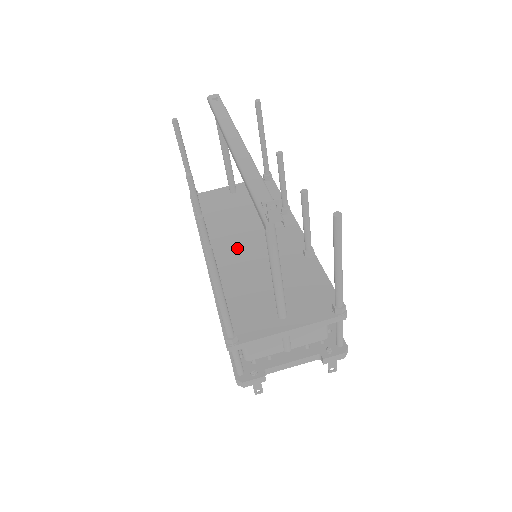
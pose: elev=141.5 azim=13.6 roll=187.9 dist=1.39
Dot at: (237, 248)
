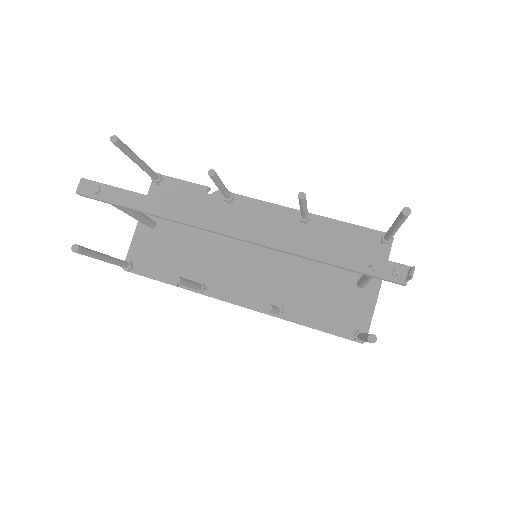
Dot at: (249, 271)
